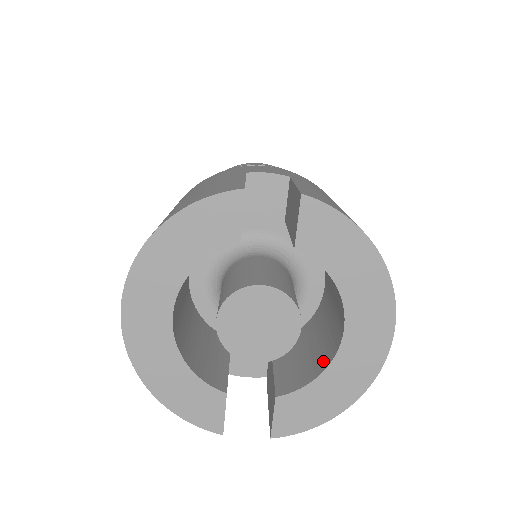
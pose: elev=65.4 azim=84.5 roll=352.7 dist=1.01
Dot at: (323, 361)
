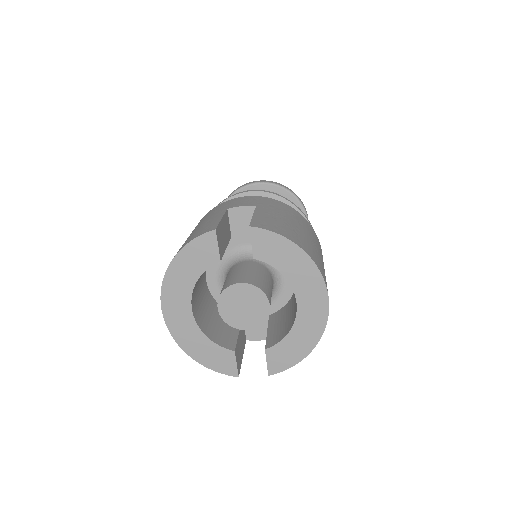
Dot at: (291, 323)
